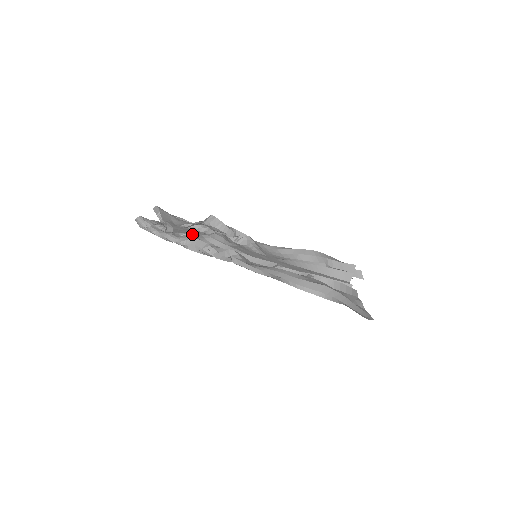
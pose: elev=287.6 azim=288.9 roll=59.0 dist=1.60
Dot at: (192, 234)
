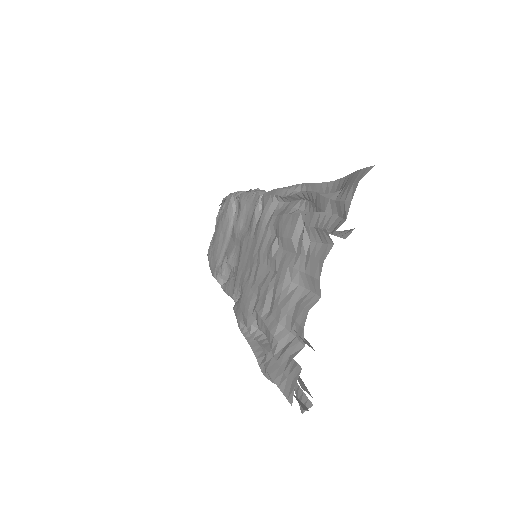
Dot at: occluded
